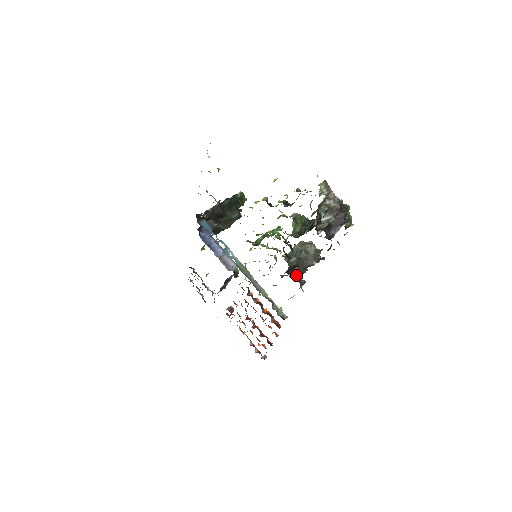
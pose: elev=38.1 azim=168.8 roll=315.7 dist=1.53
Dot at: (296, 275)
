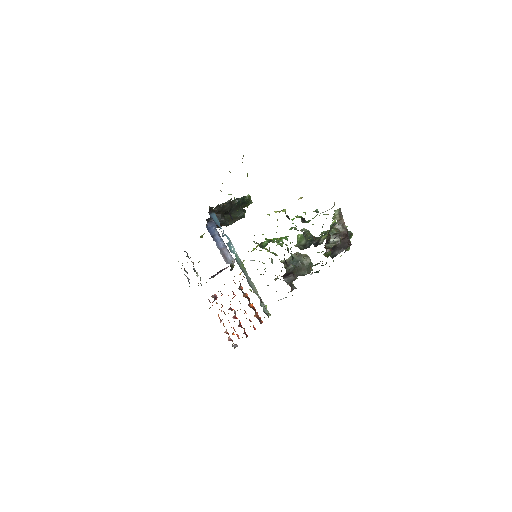
Dot at: (289, 281)
